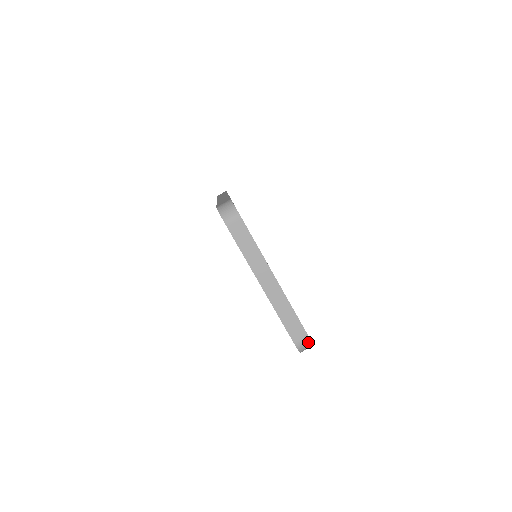
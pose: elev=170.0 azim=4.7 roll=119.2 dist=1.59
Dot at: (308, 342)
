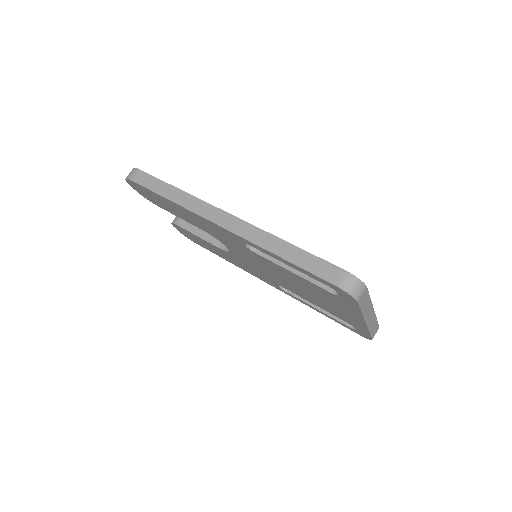
Dot at: (377, 330)
